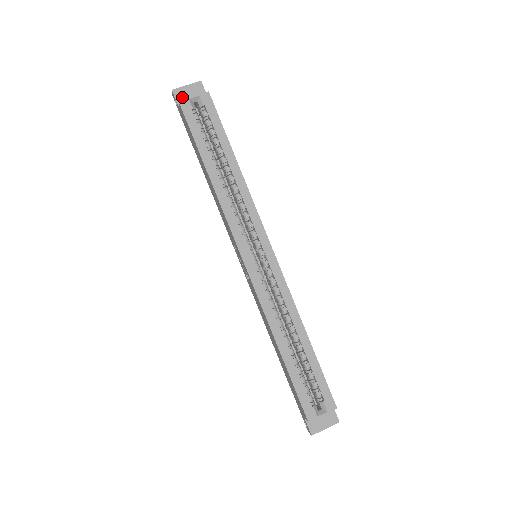
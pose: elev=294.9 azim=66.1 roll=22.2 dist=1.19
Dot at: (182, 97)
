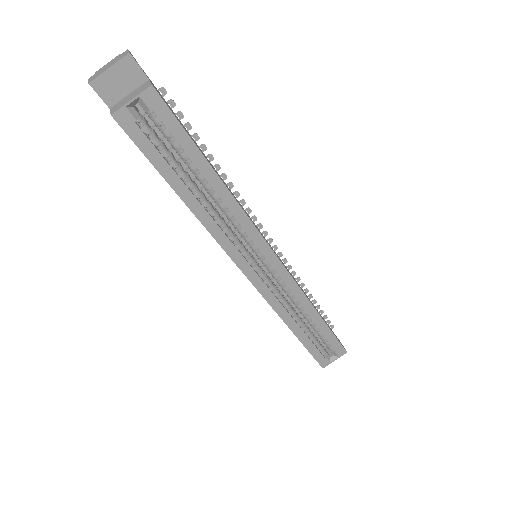
Dot at: (109, 91)
